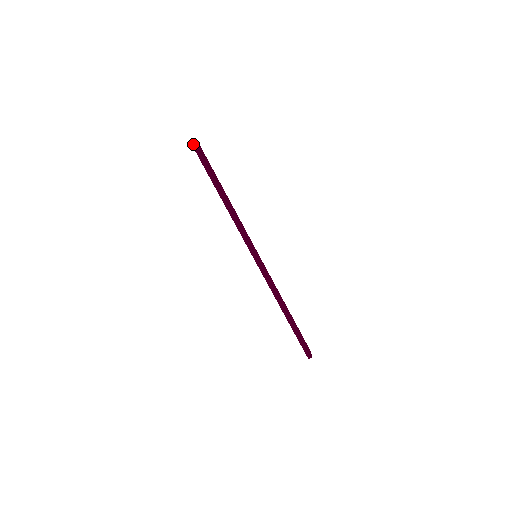
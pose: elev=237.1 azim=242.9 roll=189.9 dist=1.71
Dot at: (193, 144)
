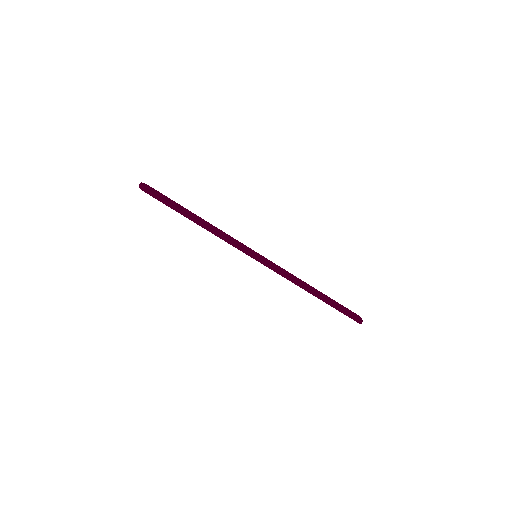
Dot at: (139, 187)
